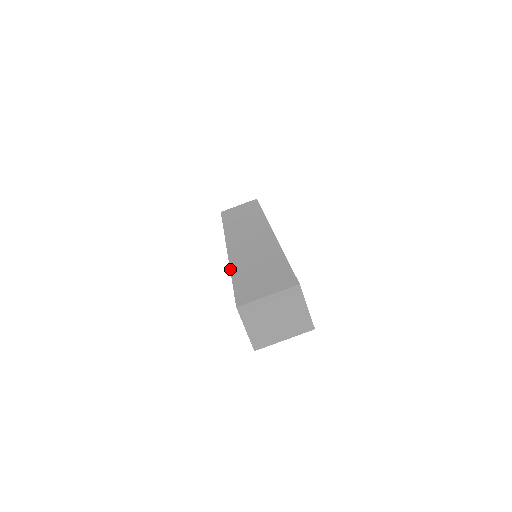
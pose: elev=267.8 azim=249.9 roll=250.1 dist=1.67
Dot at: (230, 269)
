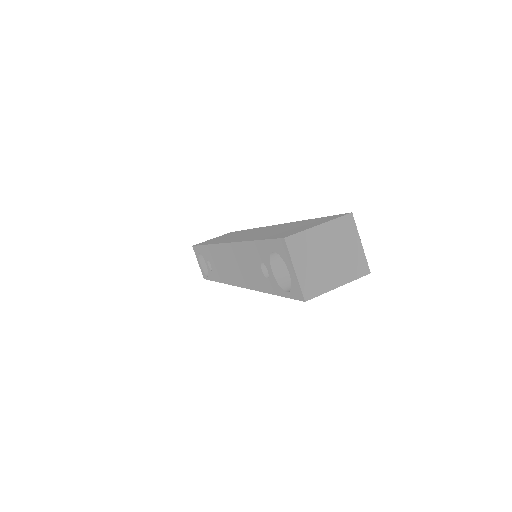
Dot at: (245, 241)
